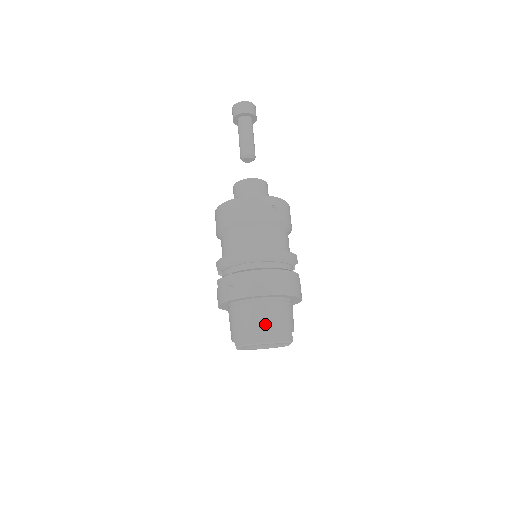
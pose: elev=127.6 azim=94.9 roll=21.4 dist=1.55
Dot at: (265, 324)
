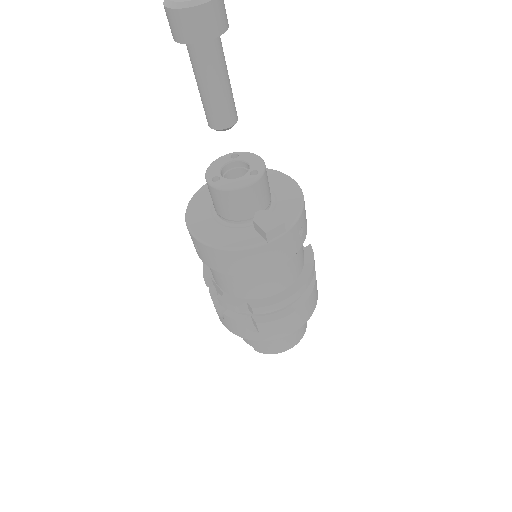
Dot at: (293, 337)
